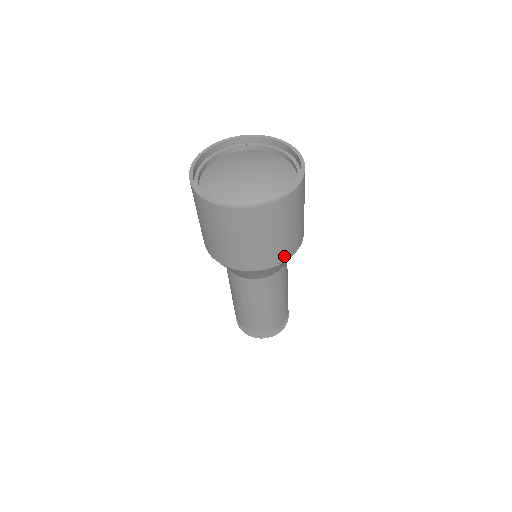
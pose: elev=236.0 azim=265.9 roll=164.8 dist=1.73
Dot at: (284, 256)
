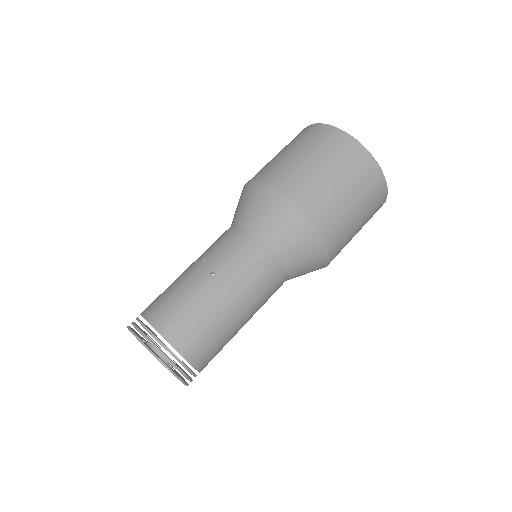
Dot at: (331, 236)
